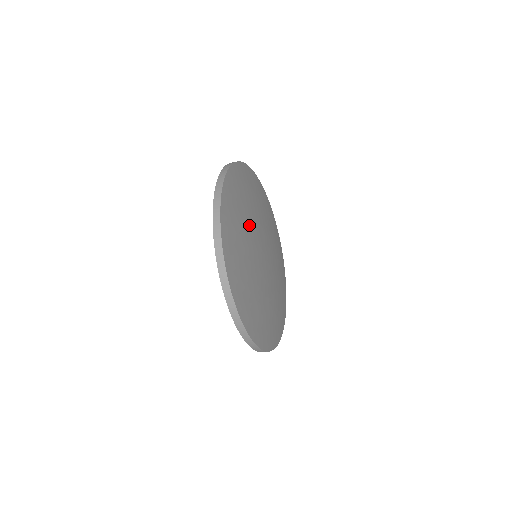
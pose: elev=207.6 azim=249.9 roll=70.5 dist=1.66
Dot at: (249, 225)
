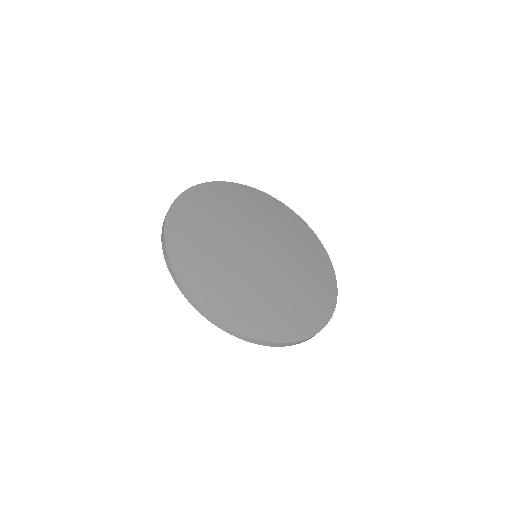
Dot at: (224, 227)
